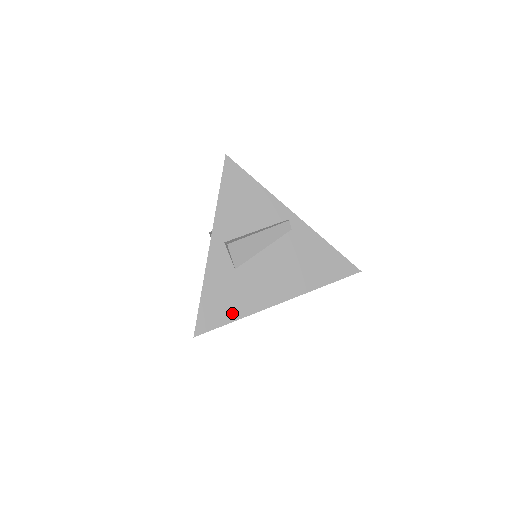
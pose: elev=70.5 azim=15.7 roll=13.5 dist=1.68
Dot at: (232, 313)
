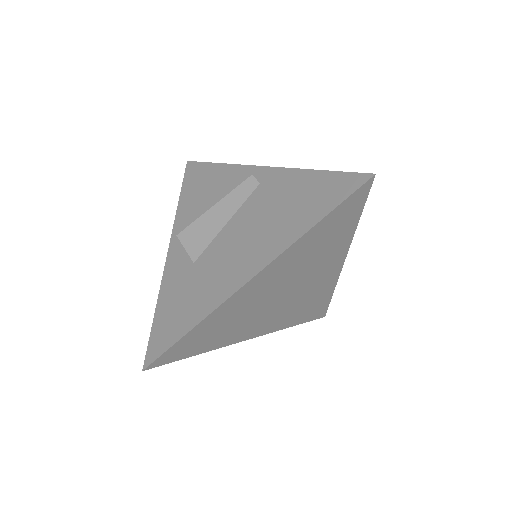
Dot at: (189, 319)
